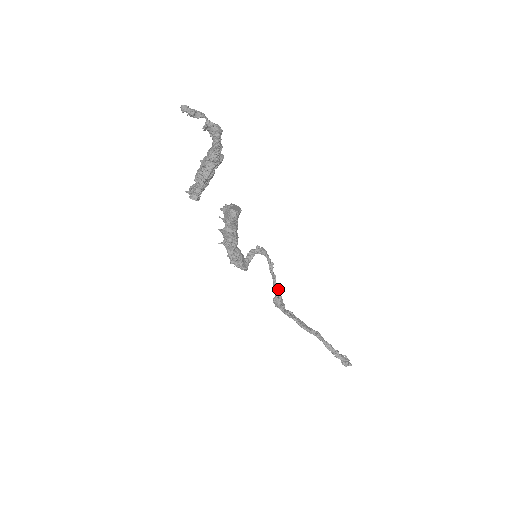
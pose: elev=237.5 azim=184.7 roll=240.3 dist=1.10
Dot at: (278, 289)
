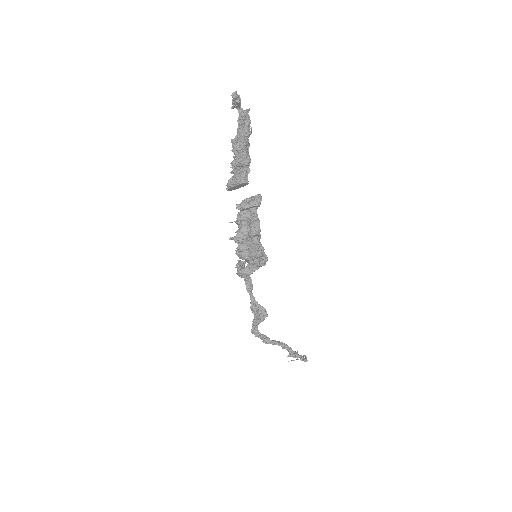
Dot at: (255, 304)
